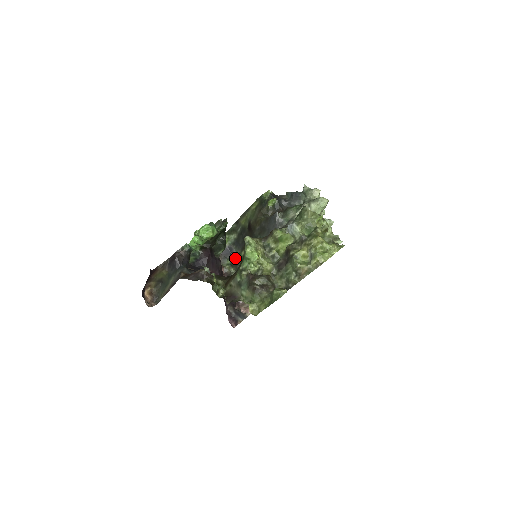
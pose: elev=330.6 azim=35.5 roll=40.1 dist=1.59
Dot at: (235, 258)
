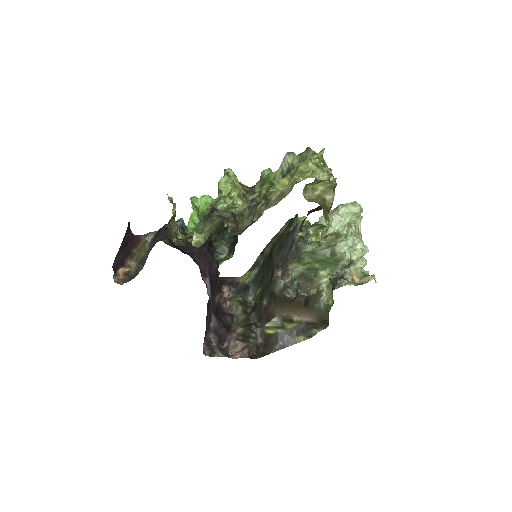
Dot at: (249, 299)
